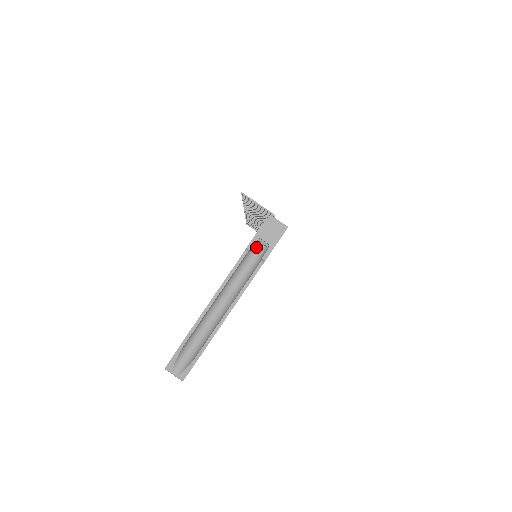
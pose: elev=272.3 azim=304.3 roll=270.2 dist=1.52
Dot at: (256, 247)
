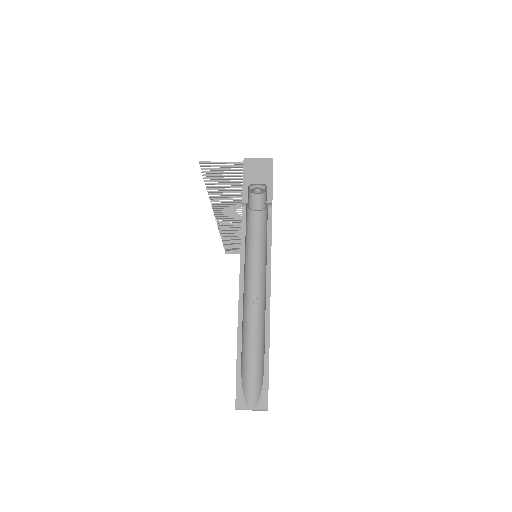
Dot at: (252, 201)
